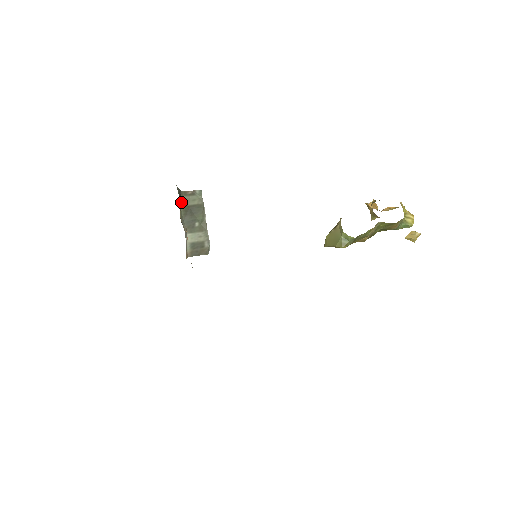
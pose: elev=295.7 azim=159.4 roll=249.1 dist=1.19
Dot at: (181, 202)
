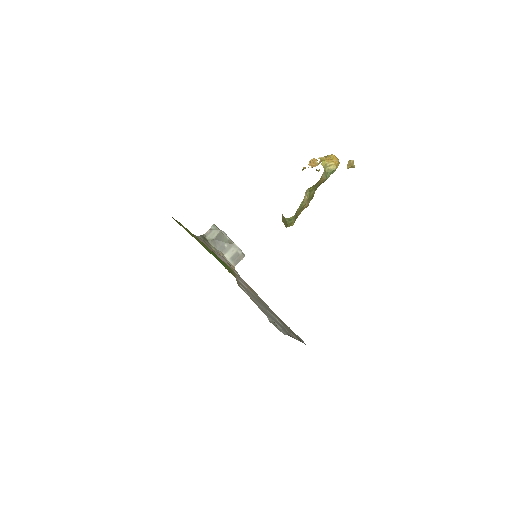
Dot at: (208, 241)
